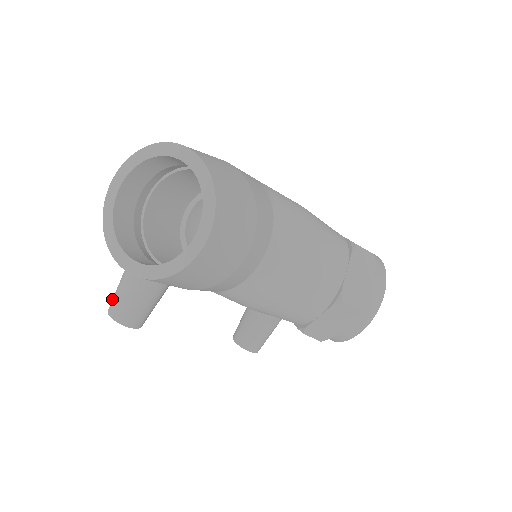
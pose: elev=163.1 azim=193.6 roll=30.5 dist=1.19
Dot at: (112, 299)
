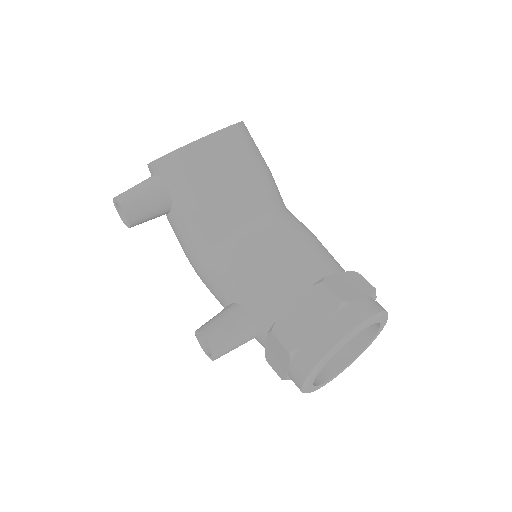
Dot at: occluded
